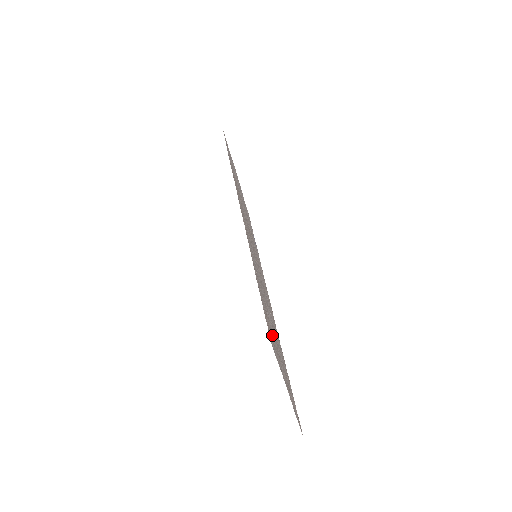
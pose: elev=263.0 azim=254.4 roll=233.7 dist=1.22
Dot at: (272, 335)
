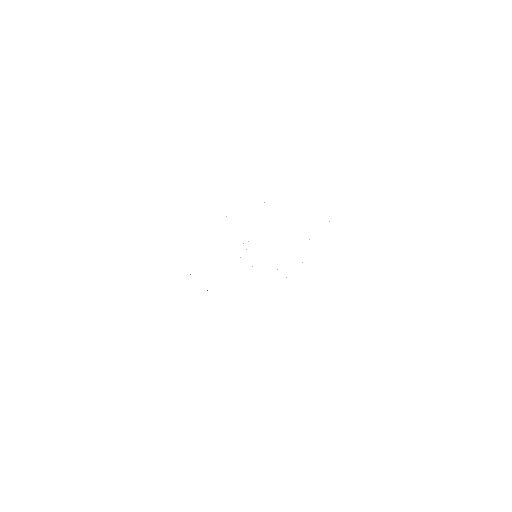
Dot at: occluded
